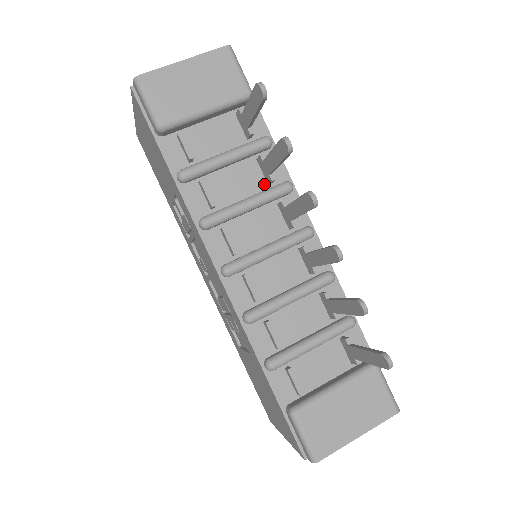
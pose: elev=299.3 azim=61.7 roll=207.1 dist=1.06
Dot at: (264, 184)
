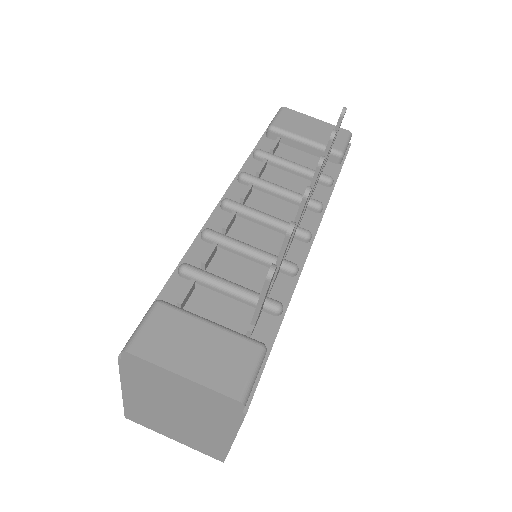
Dot at: occluded
